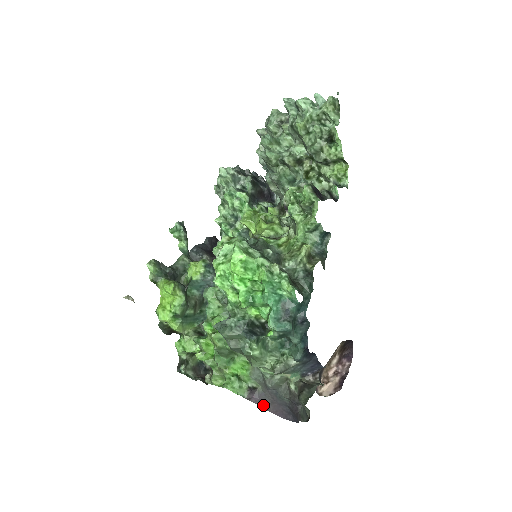
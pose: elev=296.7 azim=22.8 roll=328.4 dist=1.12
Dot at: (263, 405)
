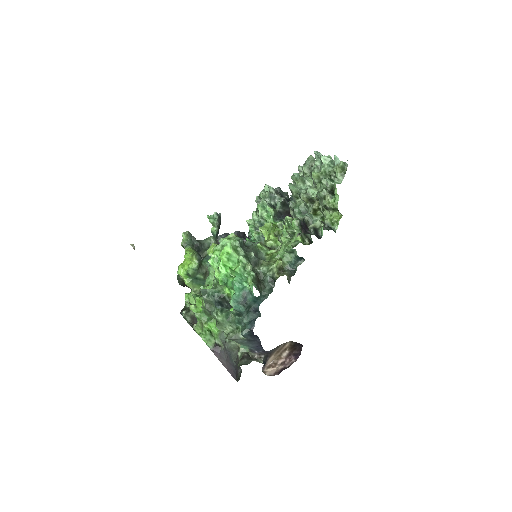
Dot at: (221, 360)
